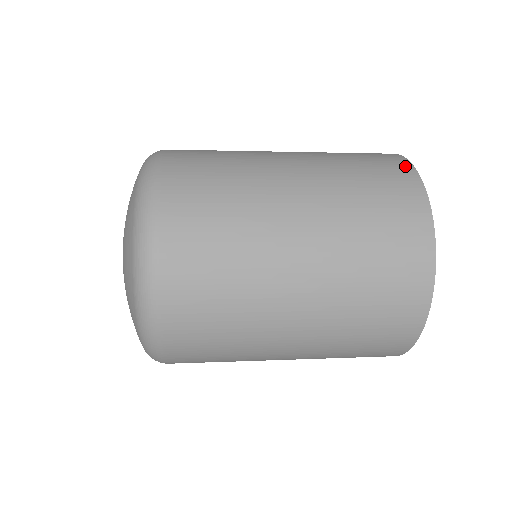
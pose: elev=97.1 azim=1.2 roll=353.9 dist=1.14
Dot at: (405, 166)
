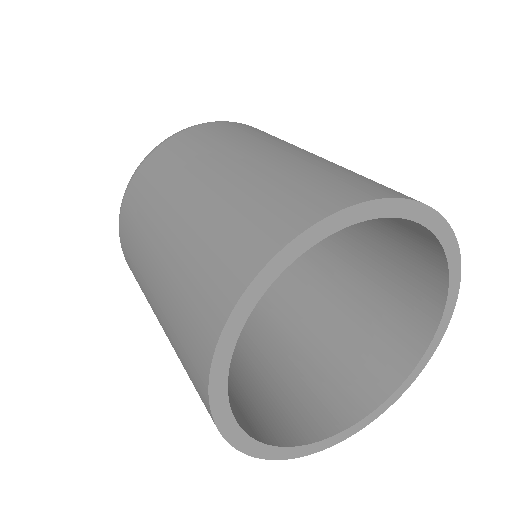
Dot at: (370, 193)
